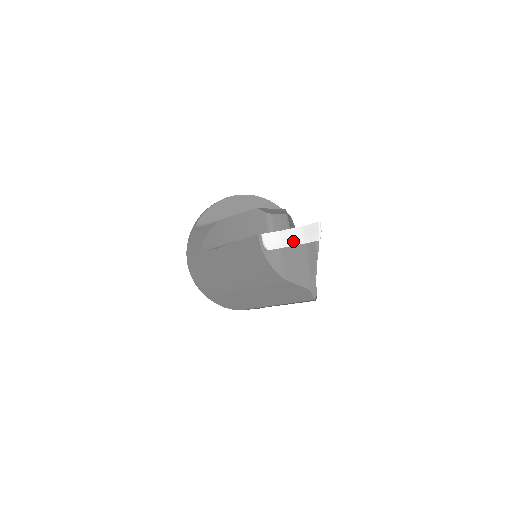
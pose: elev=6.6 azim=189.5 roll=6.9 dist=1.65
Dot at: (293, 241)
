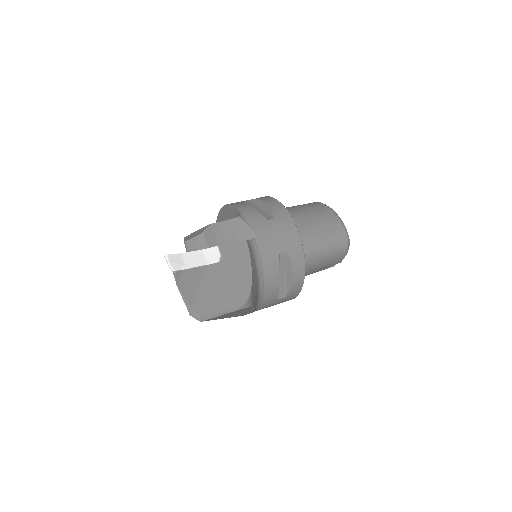
Dot at: occluded
